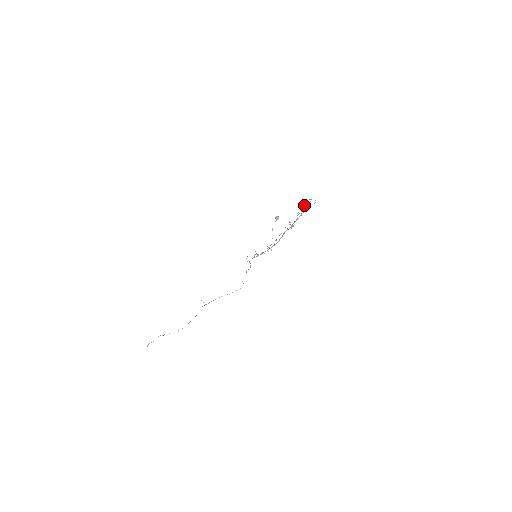
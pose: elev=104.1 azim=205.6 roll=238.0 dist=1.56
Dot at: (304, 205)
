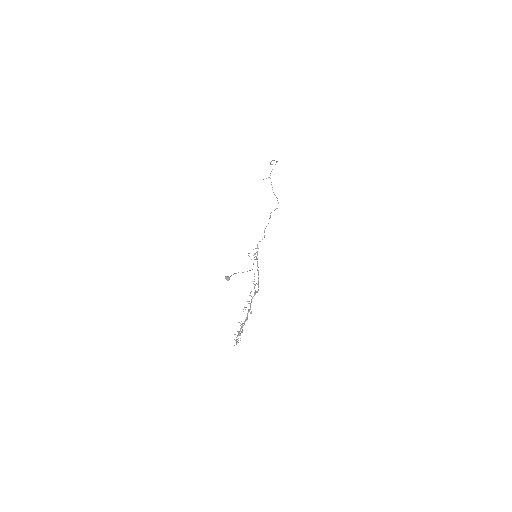
Dot at: occluded
